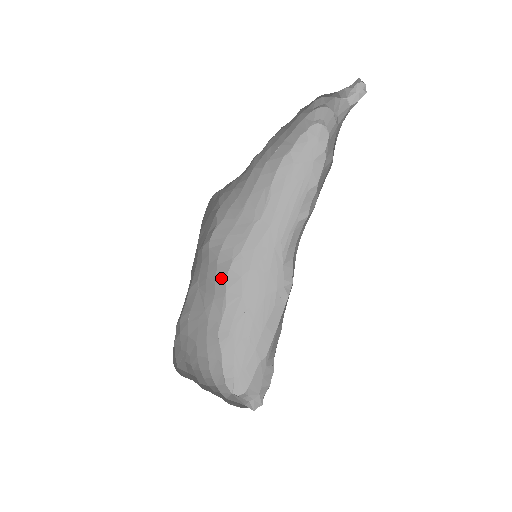
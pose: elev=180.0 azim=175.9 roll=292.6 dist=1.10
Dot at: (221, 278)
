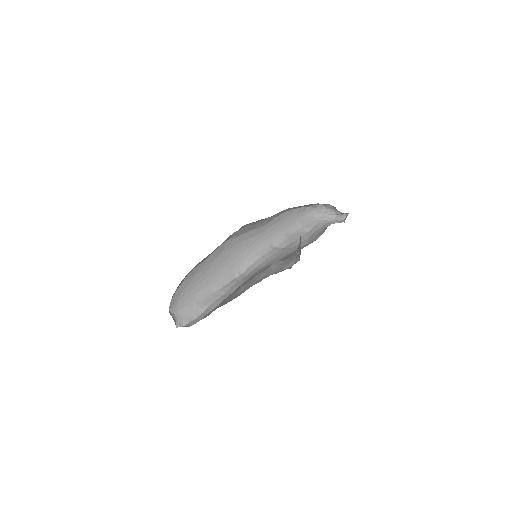
Dot at: occluded
